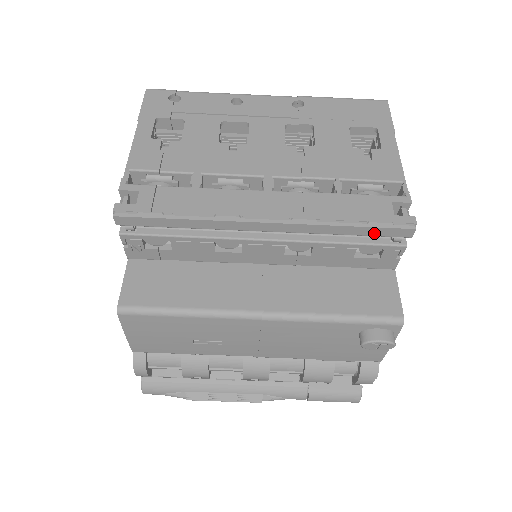
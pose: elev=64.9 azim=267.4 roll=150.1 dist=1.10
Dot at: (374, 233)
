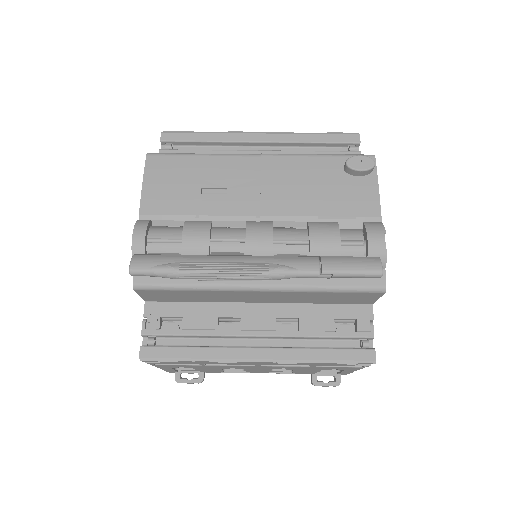
Dot at: (334, 140)
